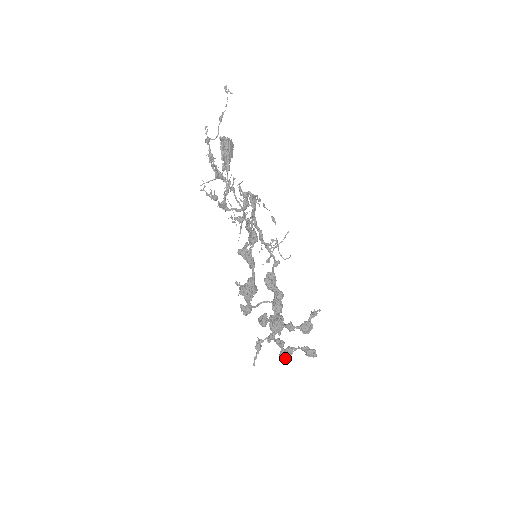
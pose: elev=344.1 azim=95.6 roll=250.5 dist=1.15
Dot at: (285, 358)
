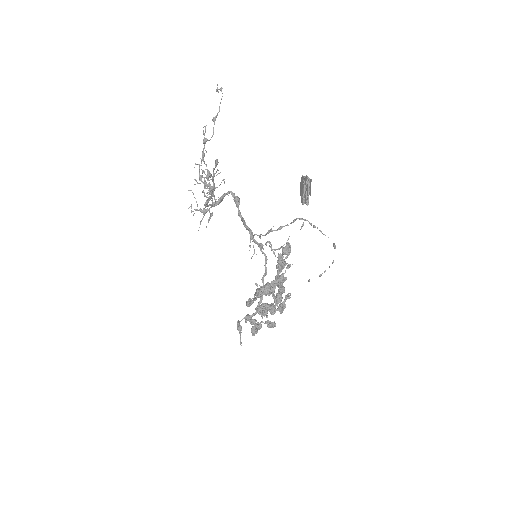
Dot at: occluded
